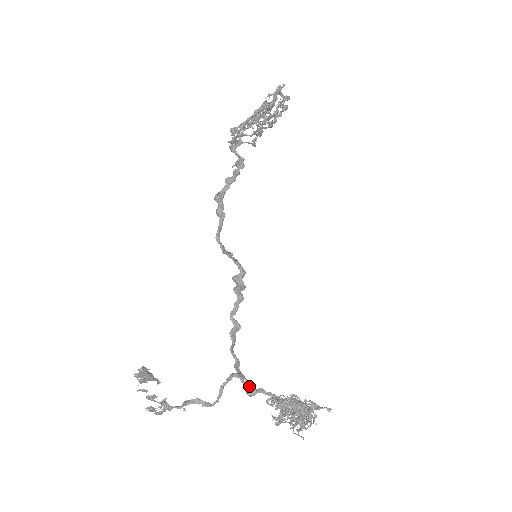
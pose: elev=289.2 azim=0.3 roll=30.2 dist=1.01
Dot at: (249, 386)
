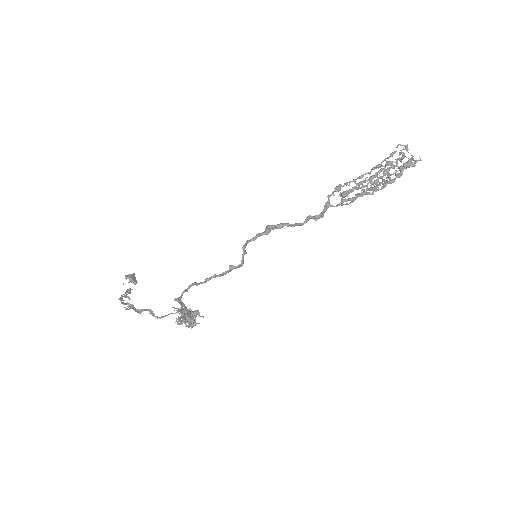
Dot at: (179, 302)
